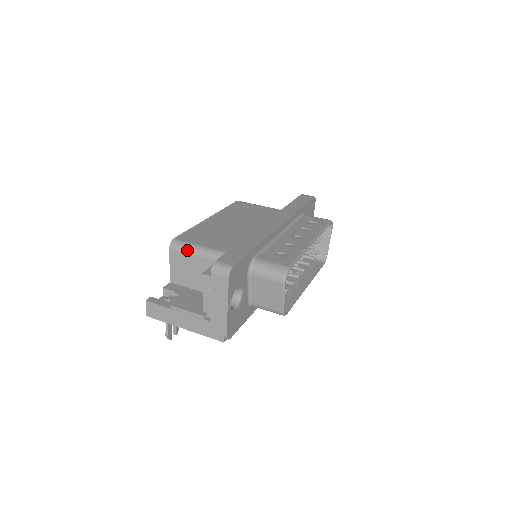
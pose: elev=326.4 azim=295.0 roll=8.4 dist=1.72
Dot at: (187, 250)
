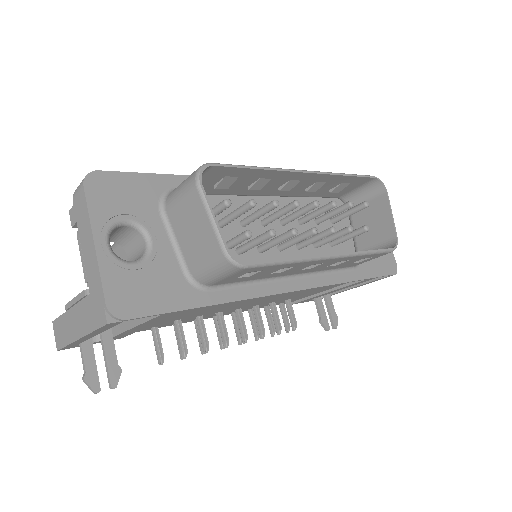
Dot at: occluded
